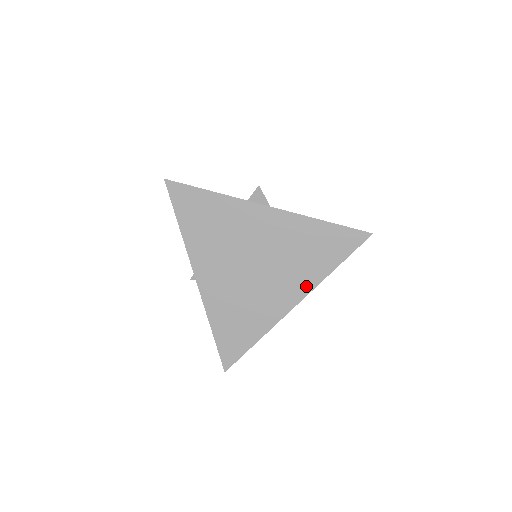
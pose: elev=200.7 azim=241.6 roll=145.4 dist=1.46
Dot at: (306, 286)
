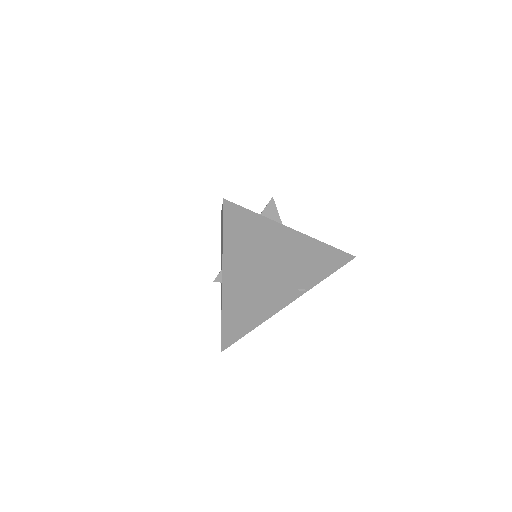
Dot at: (301, 290)
